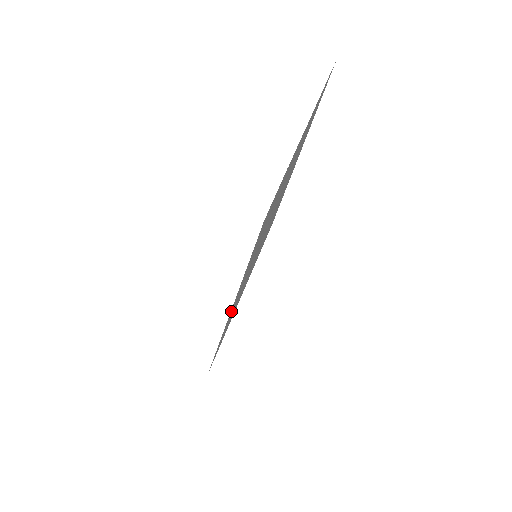
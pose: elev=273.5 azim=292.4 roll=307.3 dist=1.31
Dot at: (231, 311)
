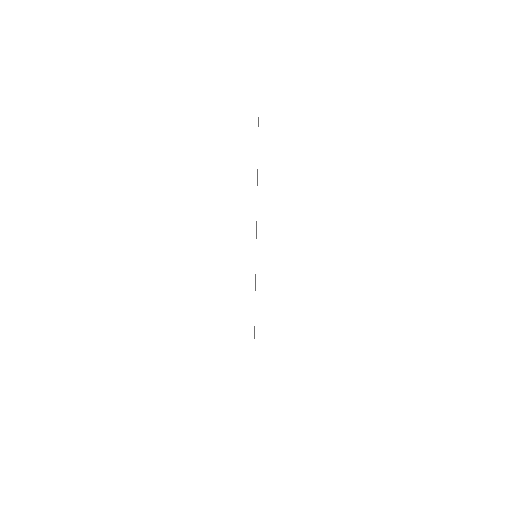
Dot at: occluded
